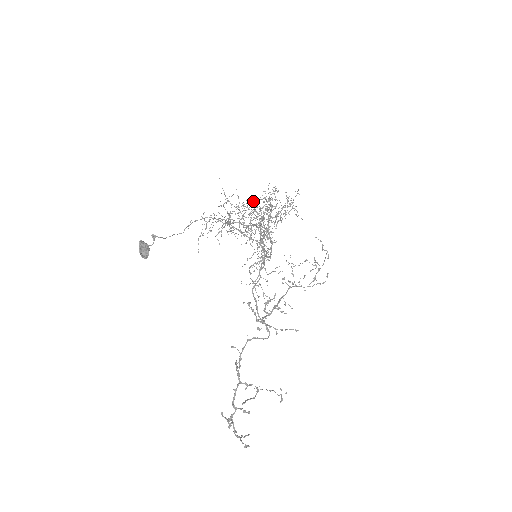
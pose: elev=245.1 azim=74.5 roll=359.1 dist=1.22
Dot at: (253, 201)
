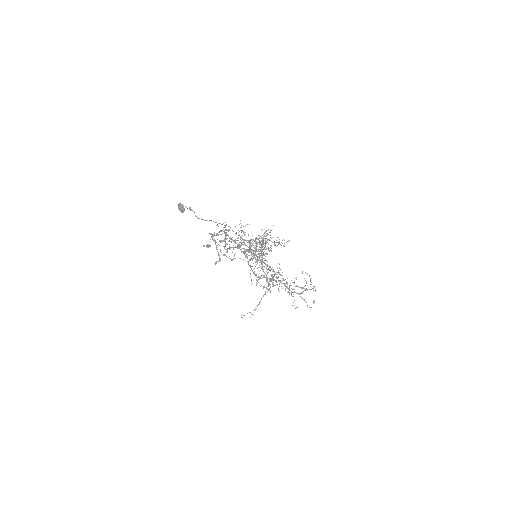
Dot at: occluded
